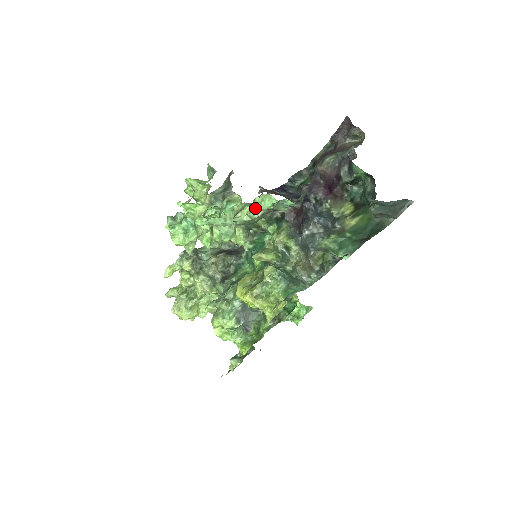
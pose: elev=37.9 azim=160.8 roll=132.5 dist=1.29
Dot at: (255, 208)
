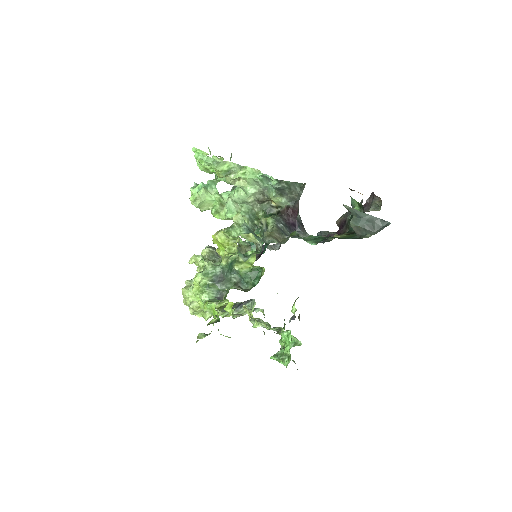
Dot at: (246, 176)
